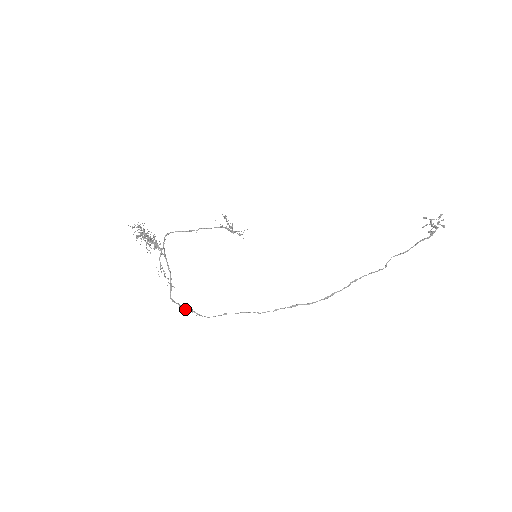
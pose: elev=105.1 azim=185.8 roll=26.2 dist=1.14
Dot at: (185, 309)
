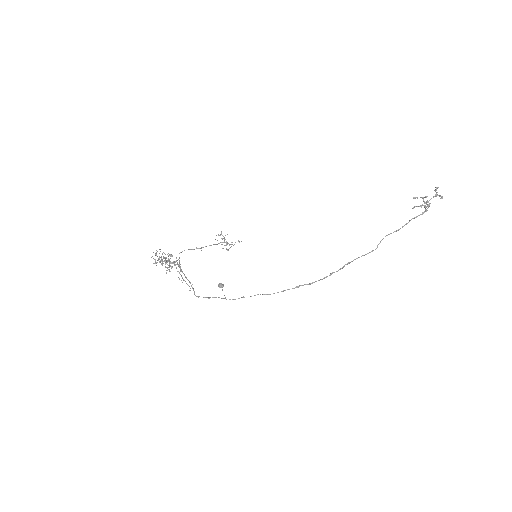
Dot at: (219, 284)
